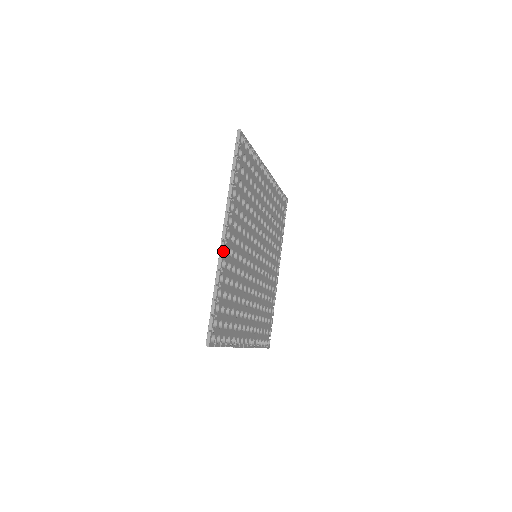
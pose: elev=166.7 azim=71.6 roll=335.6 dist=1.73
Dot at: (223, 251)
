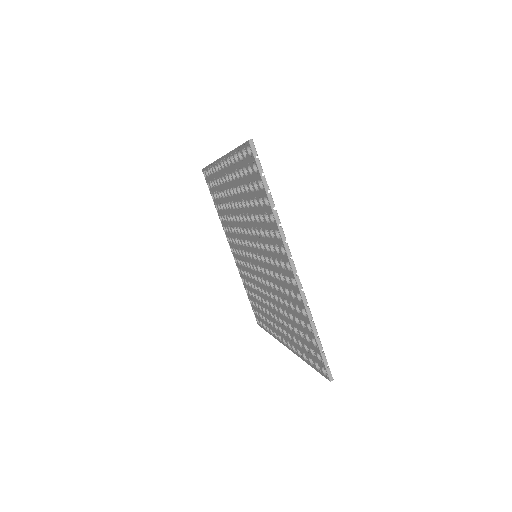
Dot at: (301, 285)
